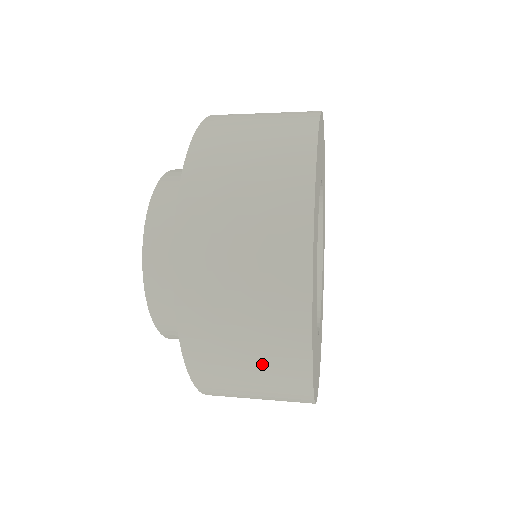
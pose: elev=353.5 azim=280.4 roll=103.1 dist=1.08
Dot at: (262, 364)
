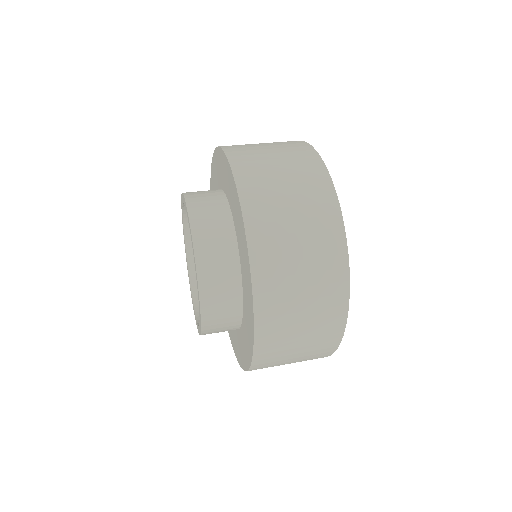
Dot at: (313, 268)
